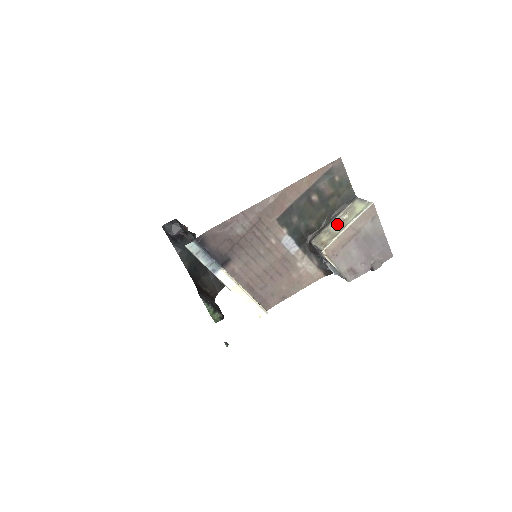
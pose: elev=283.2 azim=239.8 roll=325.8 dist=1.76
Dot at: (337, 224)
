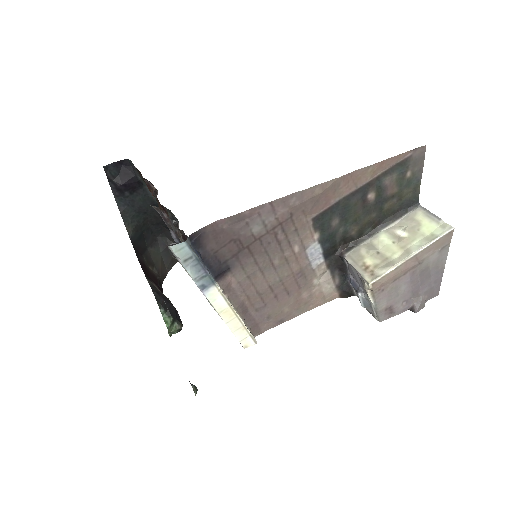
Dot at: (390, 241)
